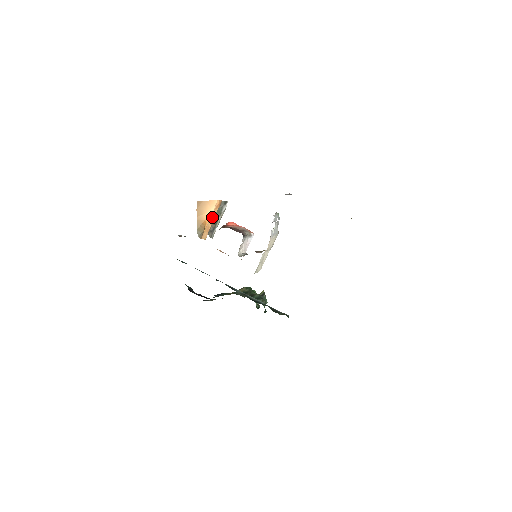
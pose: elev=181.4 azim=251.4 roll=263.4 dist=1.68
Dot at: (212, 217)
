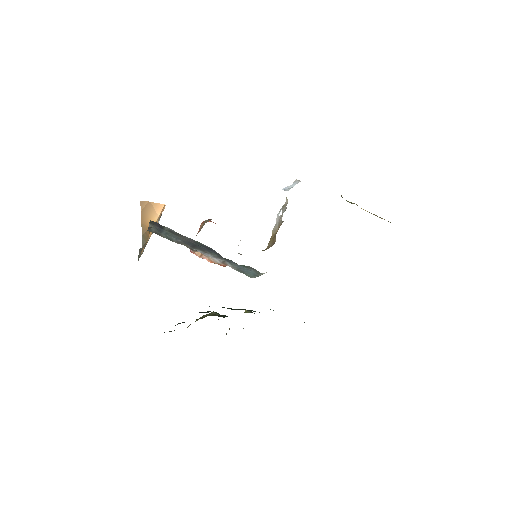
Dot at: occluded
